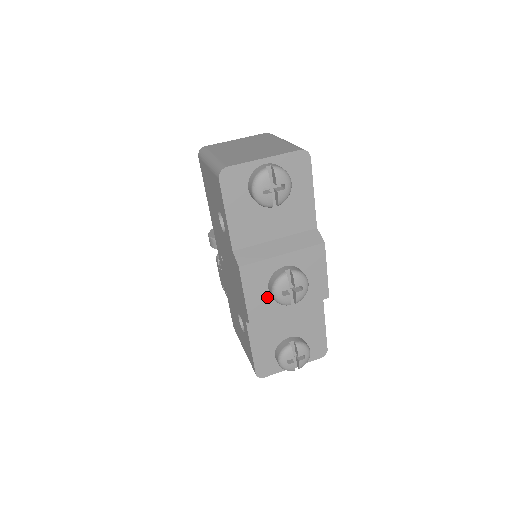
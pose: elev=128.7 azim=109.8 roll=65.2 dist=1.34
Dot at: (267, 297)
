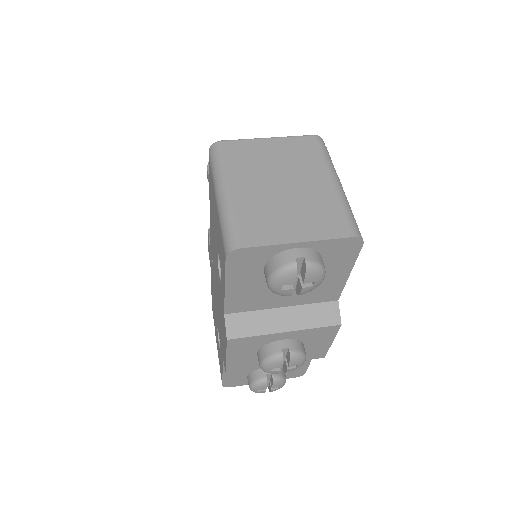
Dot at: (253, 357)
